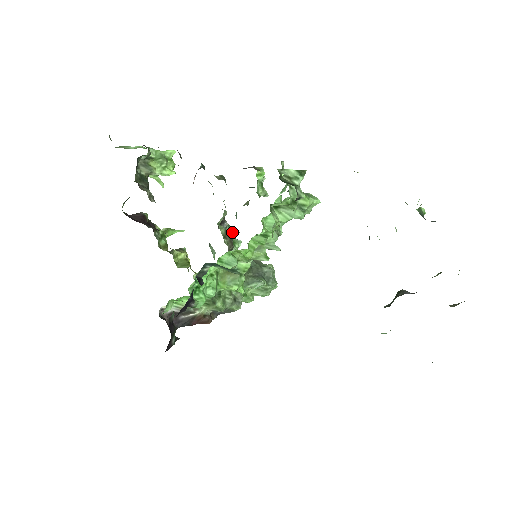
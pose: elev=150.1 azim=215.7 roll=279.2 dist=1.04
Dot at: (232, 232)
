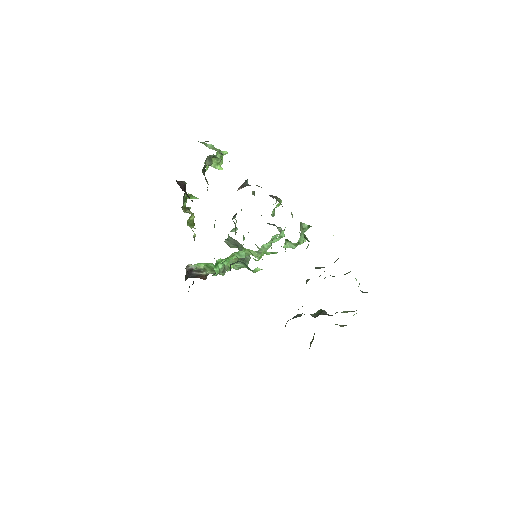
Dot at: occluded
